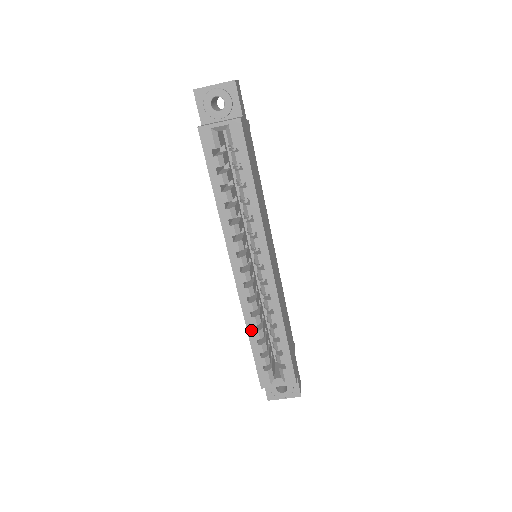
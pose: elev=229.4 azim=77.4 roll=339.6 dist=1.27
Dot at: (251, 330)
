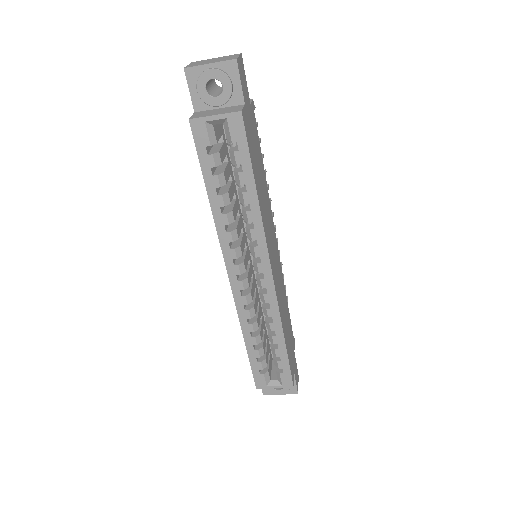
Dot at: (247, 336)
